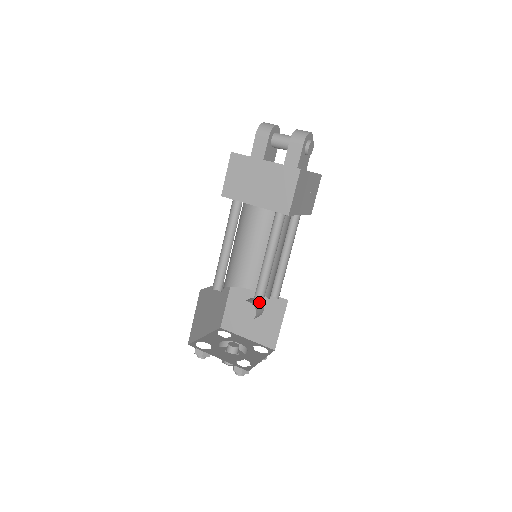
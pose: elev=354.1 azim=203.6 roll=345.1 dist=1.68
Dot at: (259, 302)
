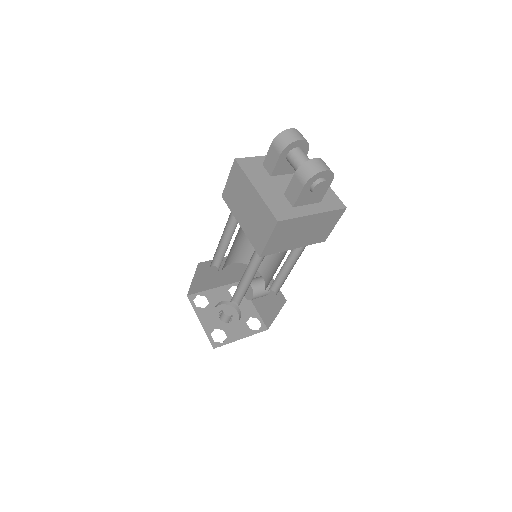
Dot at: (239, 301)
